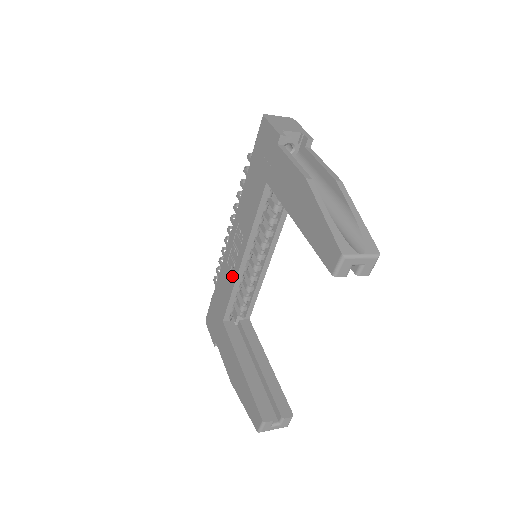
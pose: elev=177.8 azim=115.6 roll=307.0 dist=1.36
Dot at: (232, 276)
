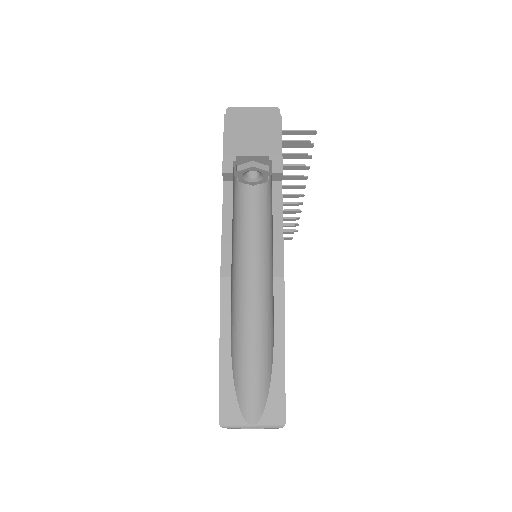
Dot at: occluded
